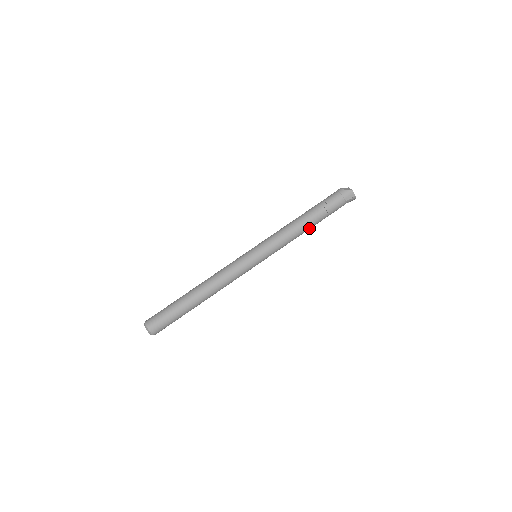
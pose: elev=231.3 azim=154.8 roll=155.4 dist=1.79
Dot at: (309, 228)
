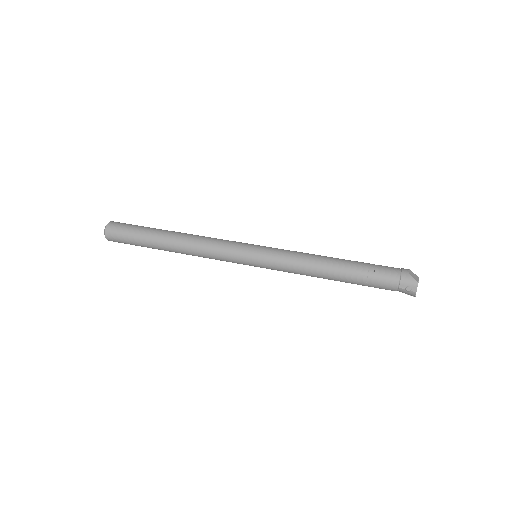
Dot at: (333, 278)
